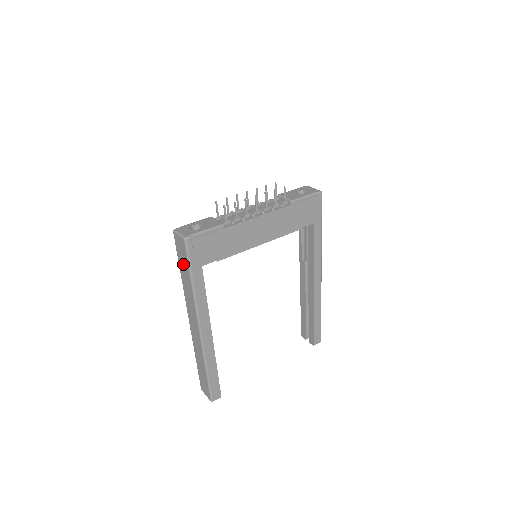
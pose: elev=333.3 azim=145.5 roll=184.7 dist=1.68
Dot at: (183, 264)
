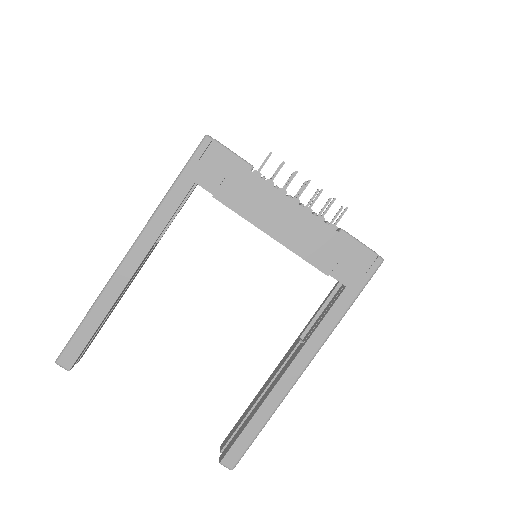
Dot at: occluded
